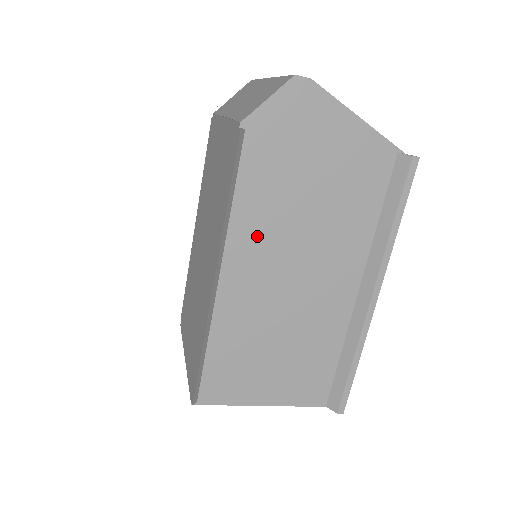
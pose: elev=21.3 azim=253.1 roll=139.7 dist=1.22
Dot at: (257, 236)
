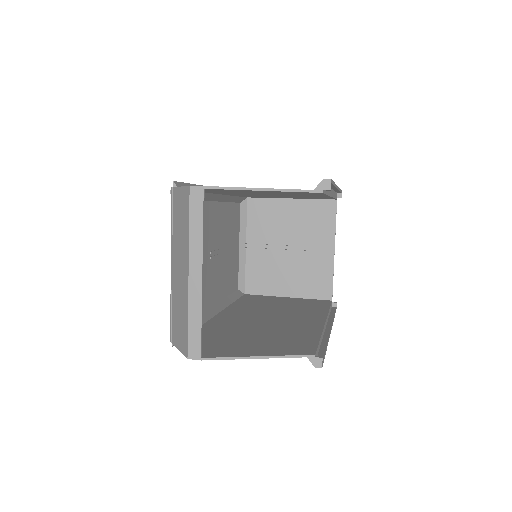
Dot at: occluded
